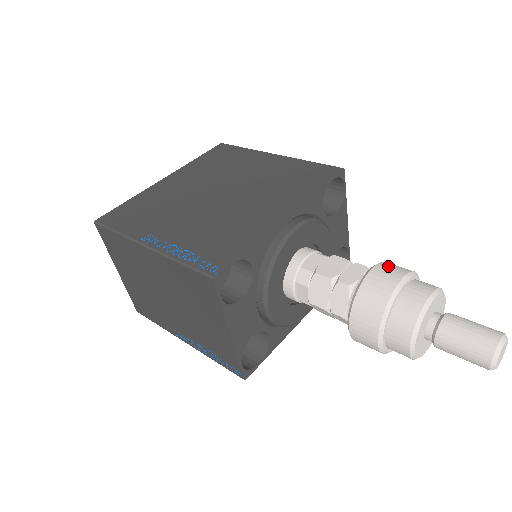
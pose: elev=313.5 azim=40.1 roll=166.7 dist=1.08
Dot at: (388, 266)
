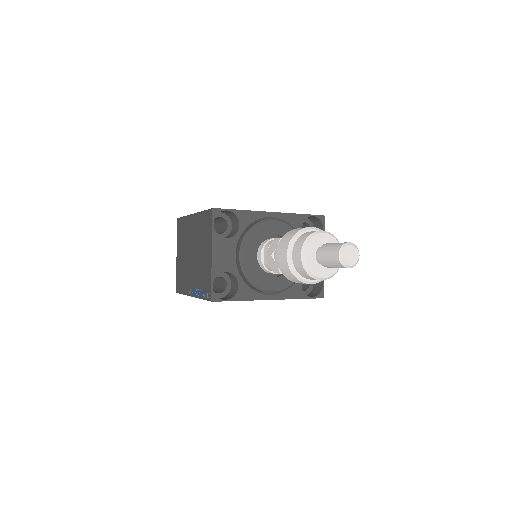
Dot at: occluded
